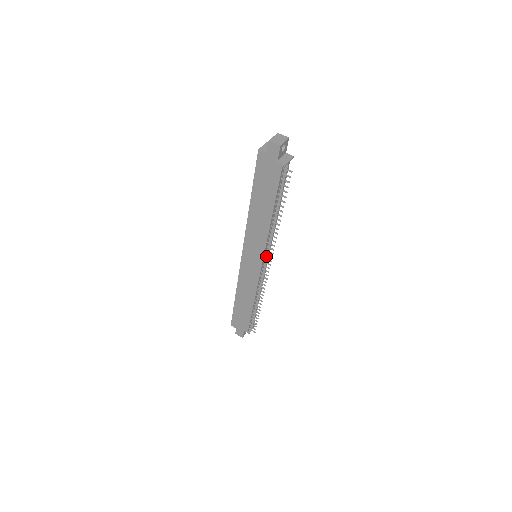
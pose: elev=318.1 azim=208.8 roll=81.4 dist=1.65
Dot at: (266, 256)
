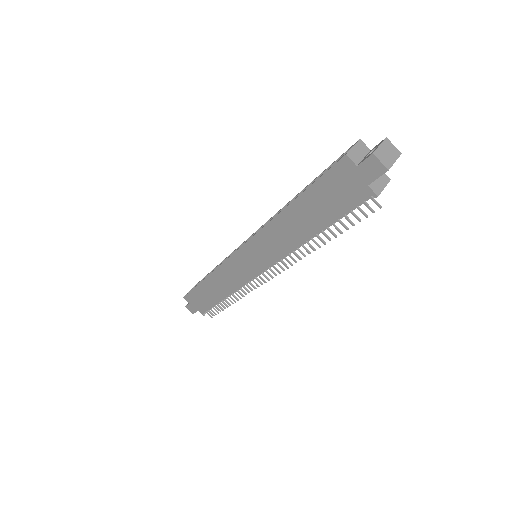
Dot at: occluded
